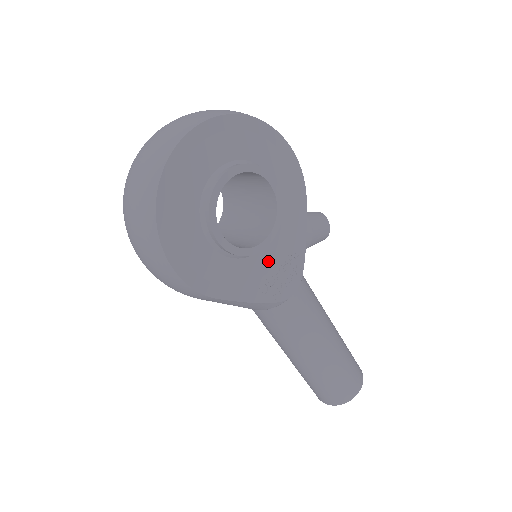
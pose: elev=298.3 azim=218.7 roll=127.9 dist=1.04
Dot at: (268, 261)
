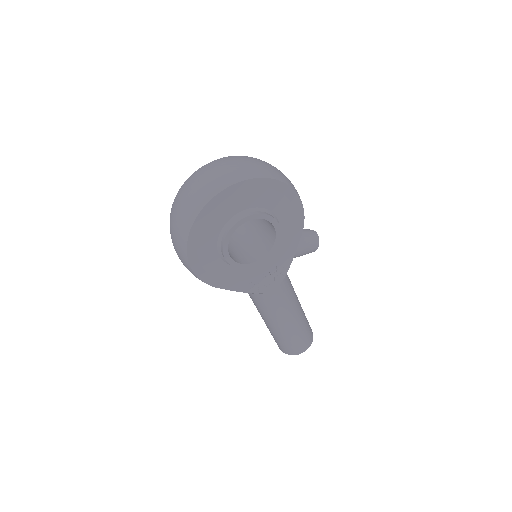
Dot at: (260, 269)
